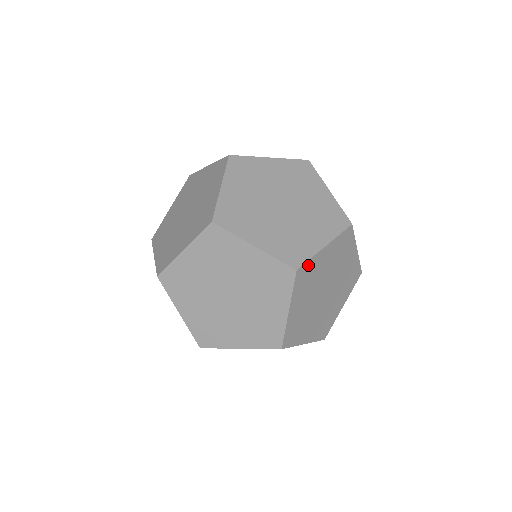
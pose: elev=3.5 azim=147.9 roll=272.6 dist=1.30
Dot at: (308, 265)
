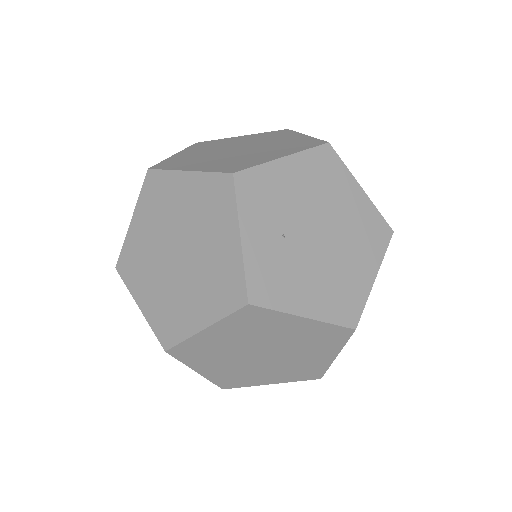
Dot at: occluded
